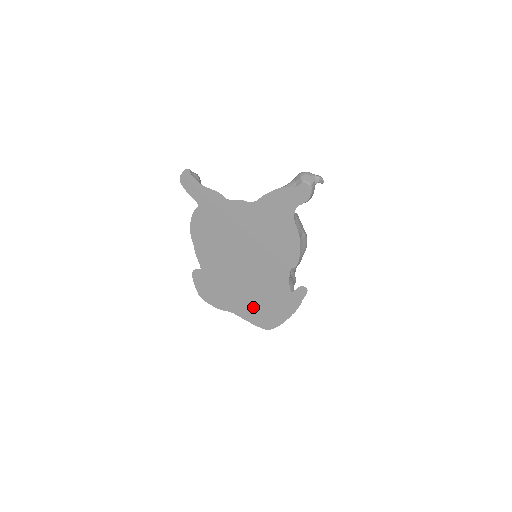
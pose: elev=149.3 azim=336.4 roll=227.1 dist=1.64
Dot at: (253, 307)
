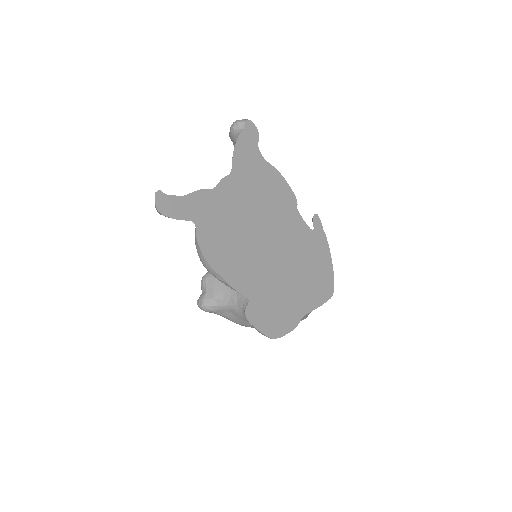
Dot at: (309, 284)
